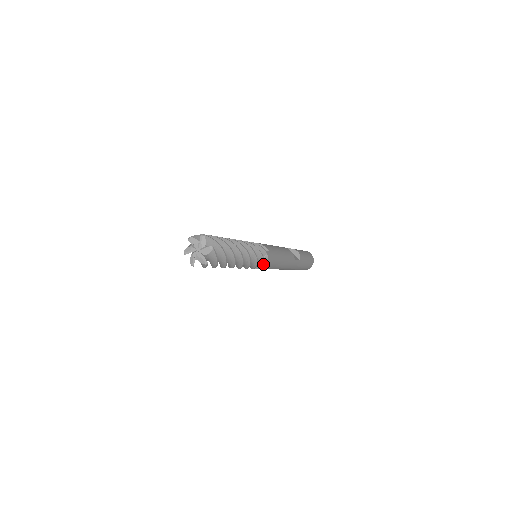
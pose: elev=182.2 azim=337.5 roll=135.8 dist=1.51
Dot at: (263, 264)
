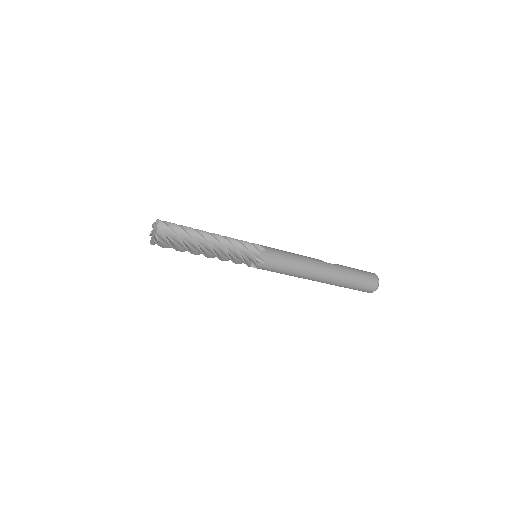
Dot at: (258, 251)
